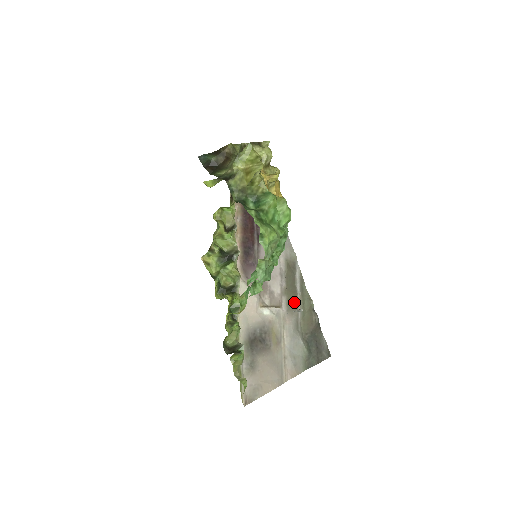
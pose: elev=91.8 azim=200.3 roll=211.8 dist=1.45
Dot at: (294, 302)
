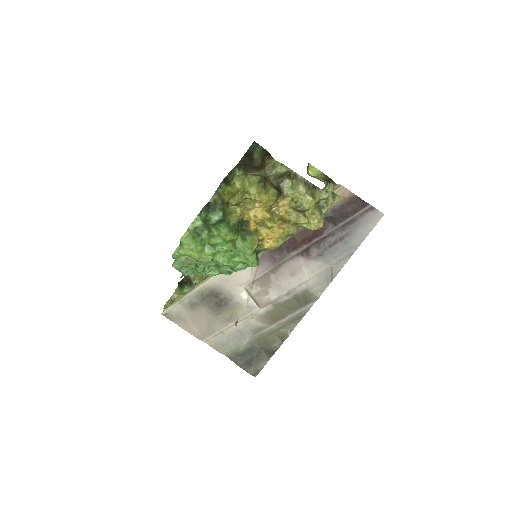
Dot at: (275, 318)
